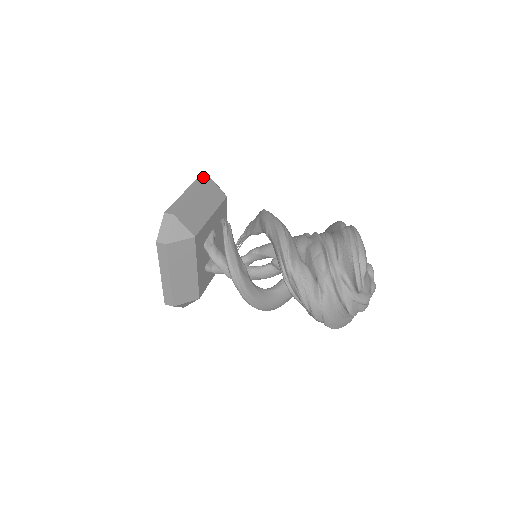
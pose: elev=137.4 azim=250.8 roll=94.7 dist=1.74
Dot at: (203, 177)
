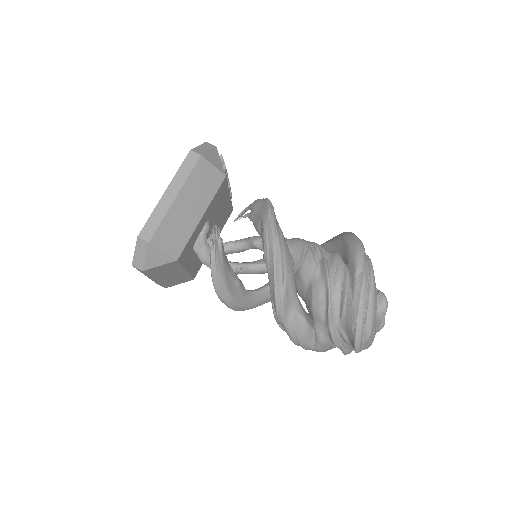
Dot at: (193, 157)
